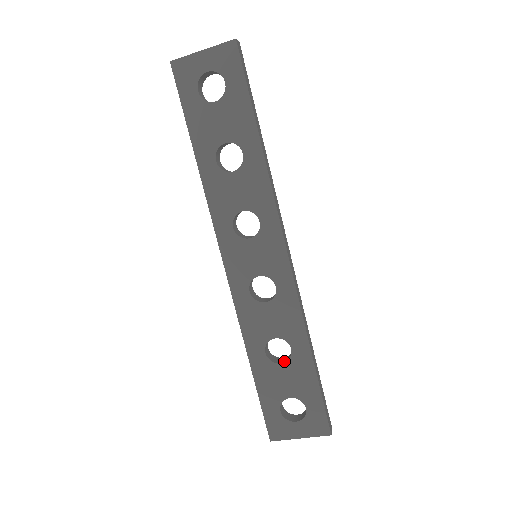
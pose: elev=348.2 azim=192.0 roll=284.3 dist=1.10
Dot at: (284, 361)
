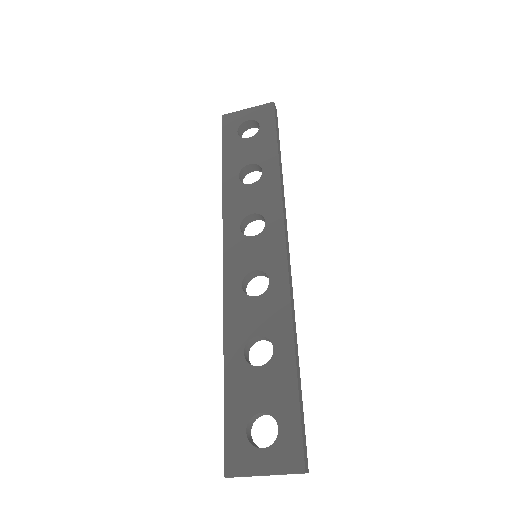
Dot at: (263, 365)
